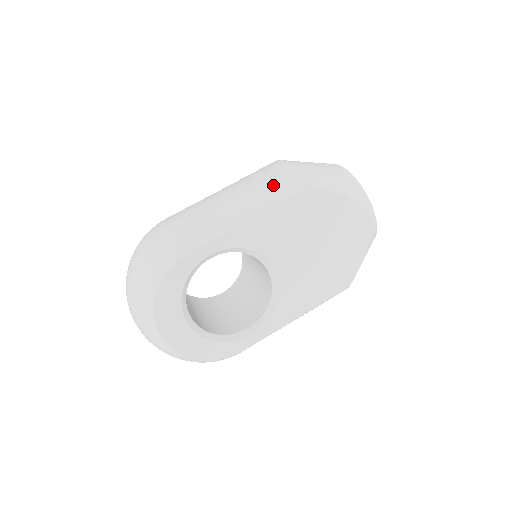
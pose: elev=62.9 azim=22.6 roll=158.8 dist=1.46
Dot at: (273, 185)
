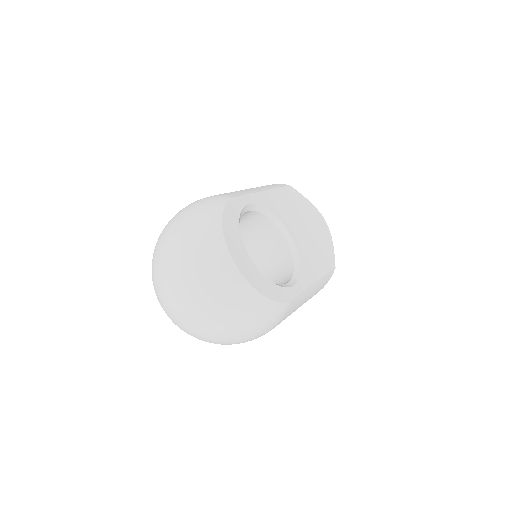
Dot at: (263, 186)
